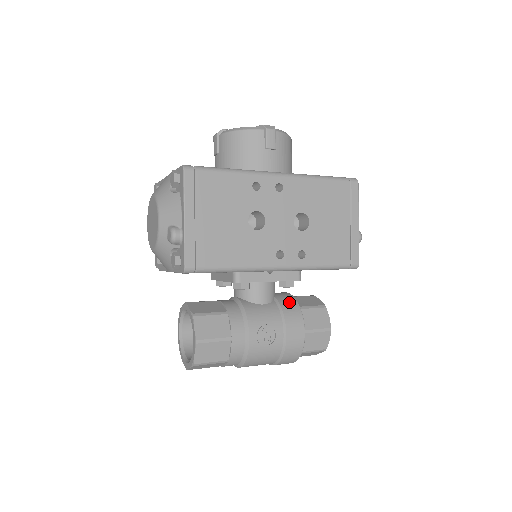
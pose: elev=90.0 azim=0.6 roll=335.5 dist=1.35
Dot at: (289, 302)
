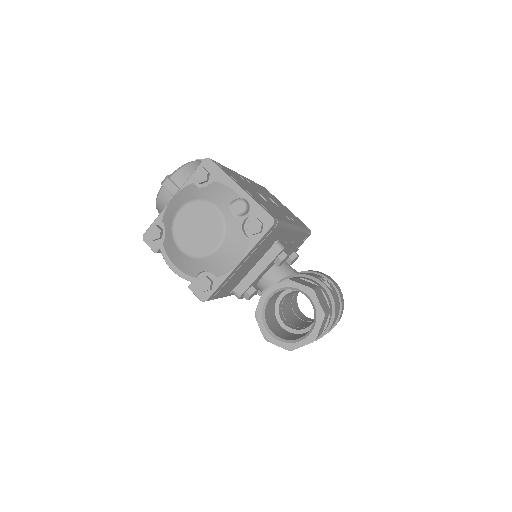
Dot at: occluded
